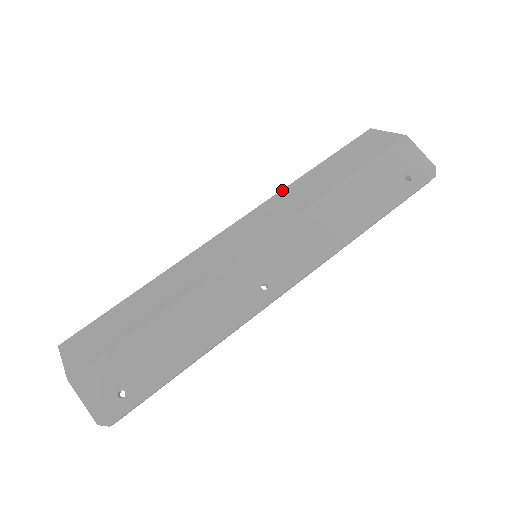
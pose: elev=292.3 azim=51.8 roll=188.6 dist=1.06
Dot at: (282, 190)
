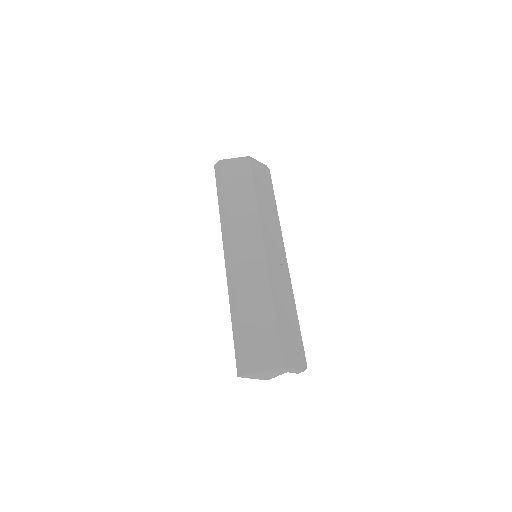
Dot at: (228, 217)
